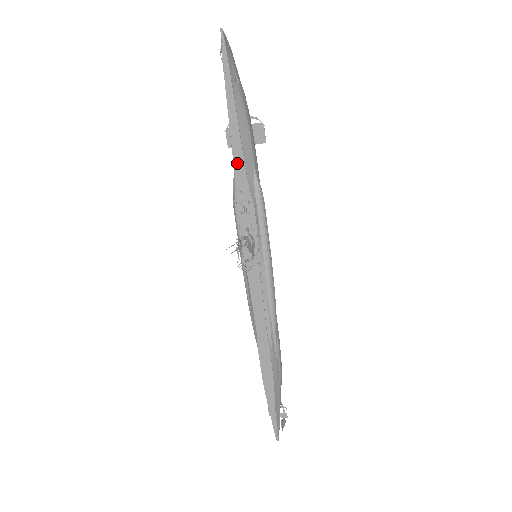
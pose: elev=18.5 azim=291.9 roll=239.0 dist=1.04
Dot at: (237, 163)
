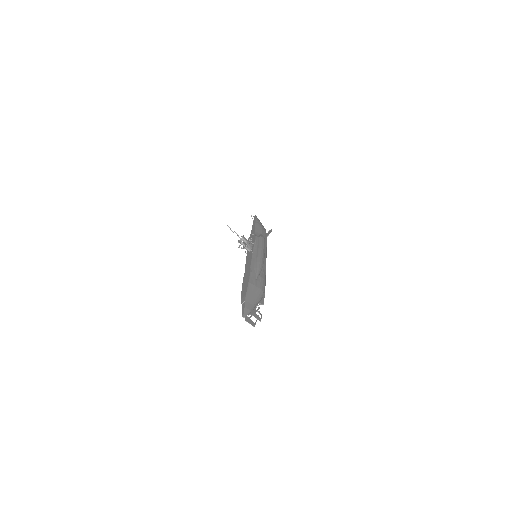
Dot at: occluded
